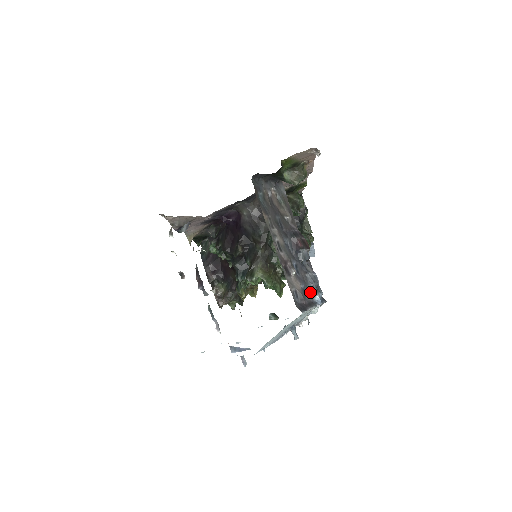
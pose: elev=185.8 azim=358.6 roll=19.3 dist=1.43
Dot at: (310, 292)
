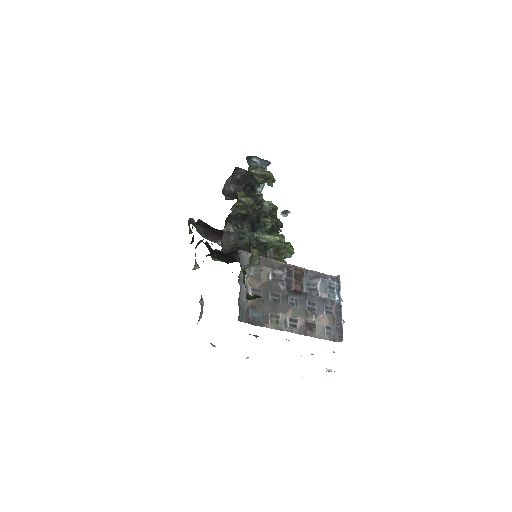
Dot at: (330, 301)
